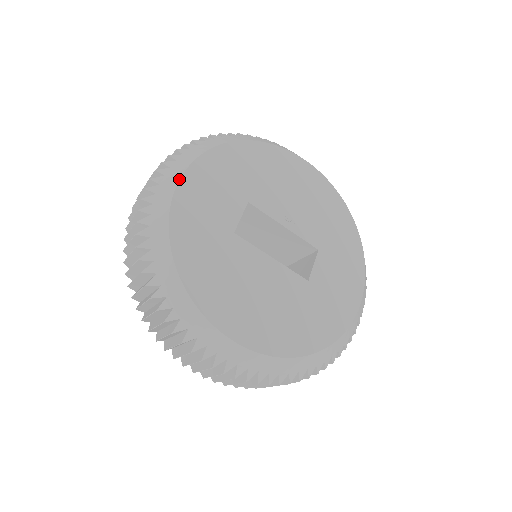
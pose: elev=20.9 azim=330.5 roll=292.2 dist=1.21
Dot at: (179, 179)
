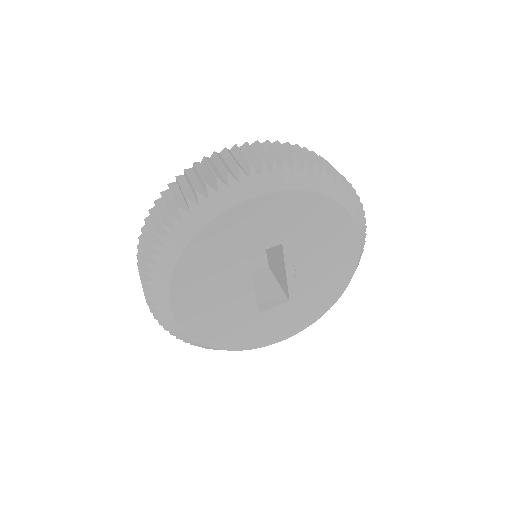
Dot at: (253, 196)
